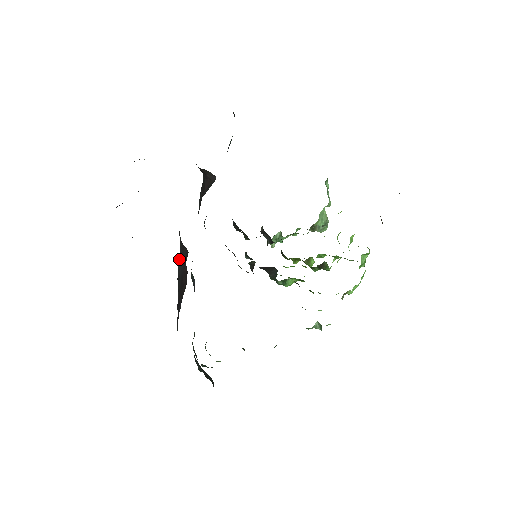
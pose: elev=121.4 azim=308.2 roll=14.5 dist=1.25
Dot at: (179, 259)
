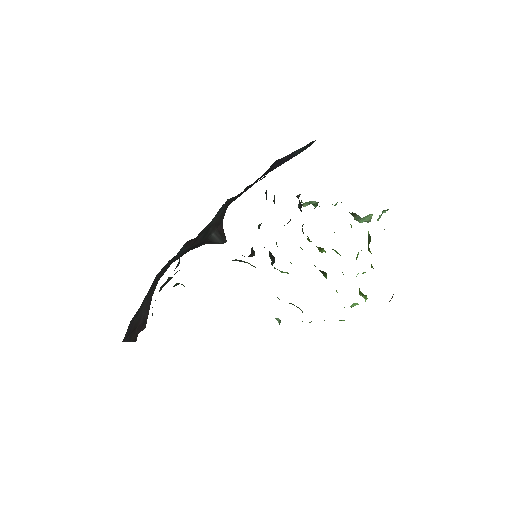
Dot at: (147, 300)
